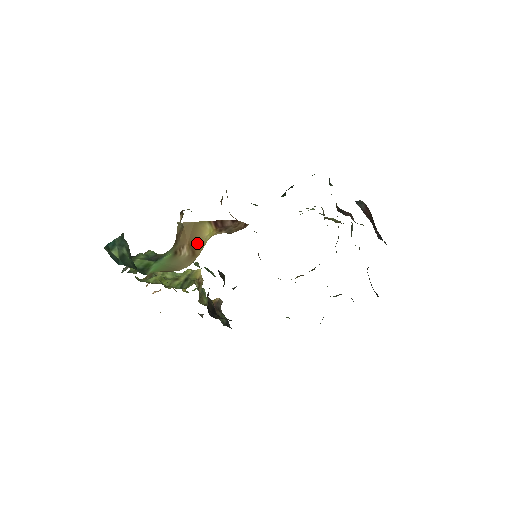
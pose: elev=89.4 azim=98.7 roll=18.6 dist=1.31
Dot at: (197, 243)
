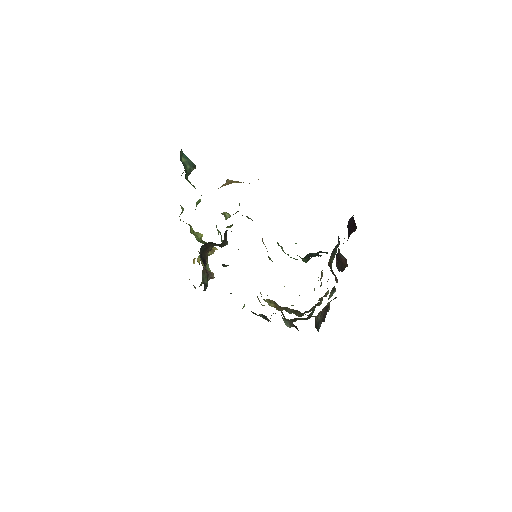
Dot at: occluded
